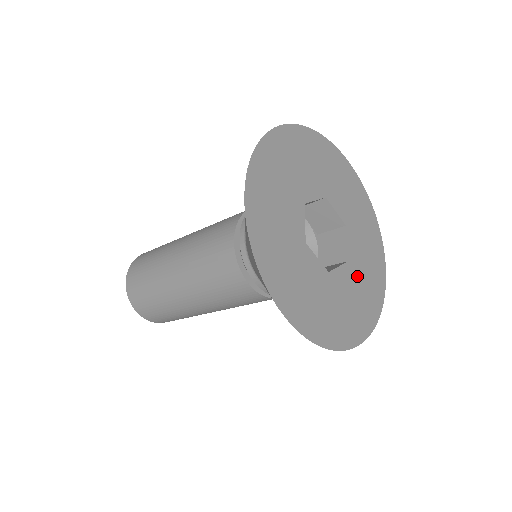
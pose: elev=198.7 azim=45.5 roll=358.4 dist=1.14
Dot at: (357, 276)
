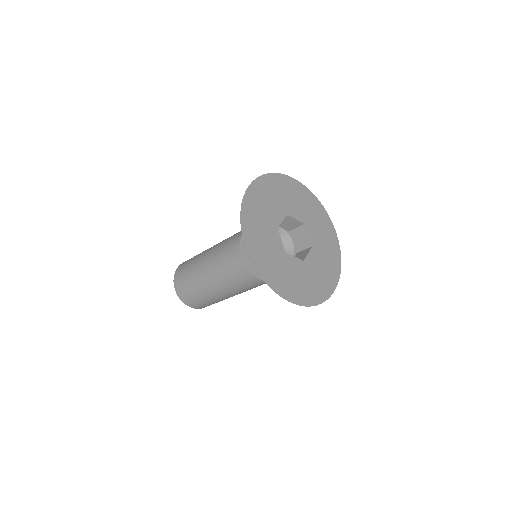
Dot at: (320, 252)
